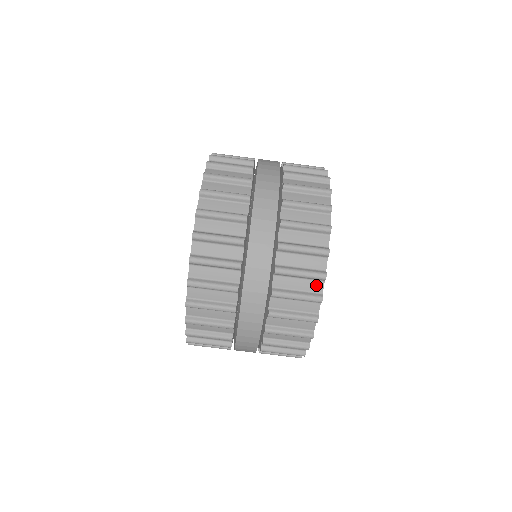
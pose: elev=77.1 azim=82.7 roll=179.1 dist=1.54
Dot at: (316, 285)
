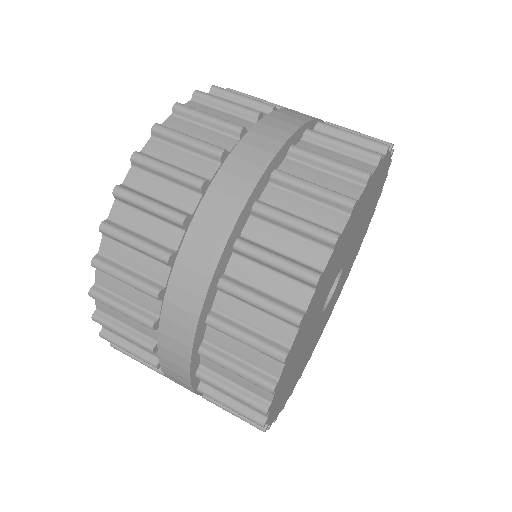
Dot at: (349, 188)
